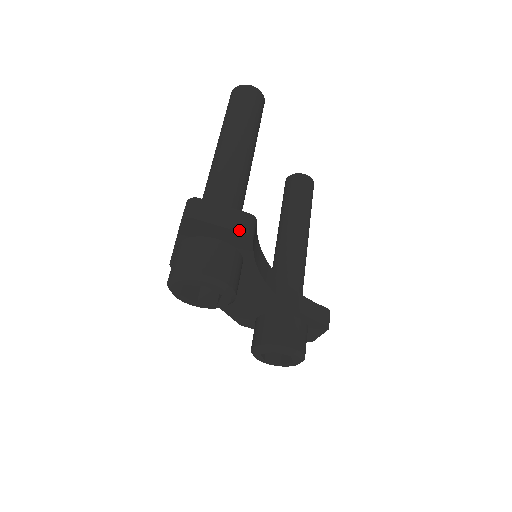
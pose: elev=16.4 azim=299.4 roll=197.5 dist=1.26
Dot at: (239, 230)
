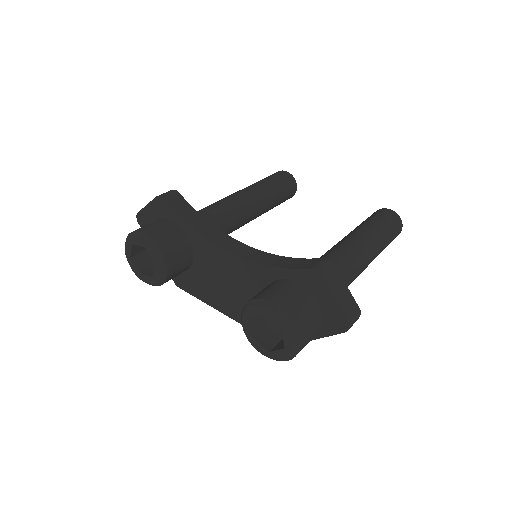
Dot at: (155, 198)
